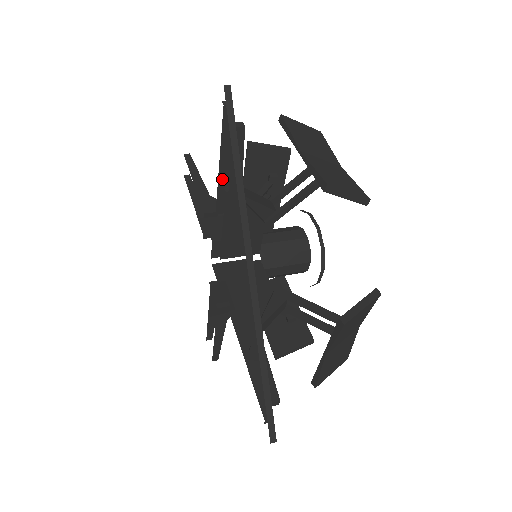
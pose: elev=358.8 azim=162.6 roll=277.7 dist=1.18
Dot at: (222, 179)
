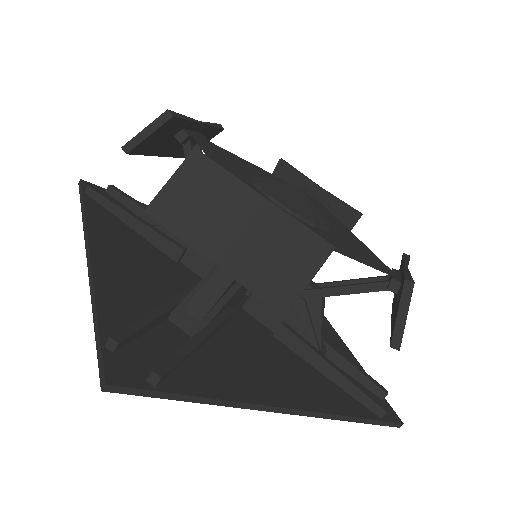
Dot at: (177, 325)
